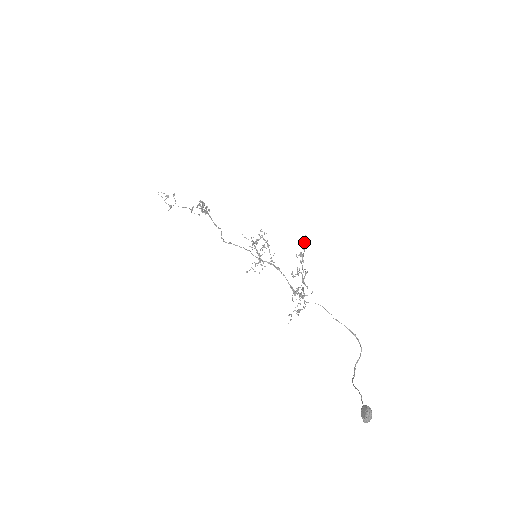
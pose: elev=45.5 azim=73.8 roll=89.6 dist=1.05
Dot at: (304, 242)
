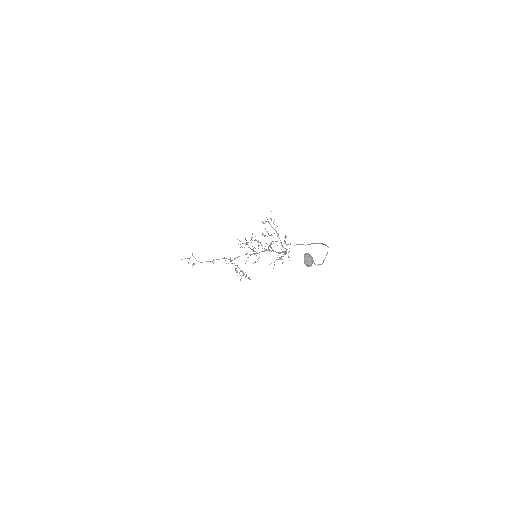
Dot at: occluded
